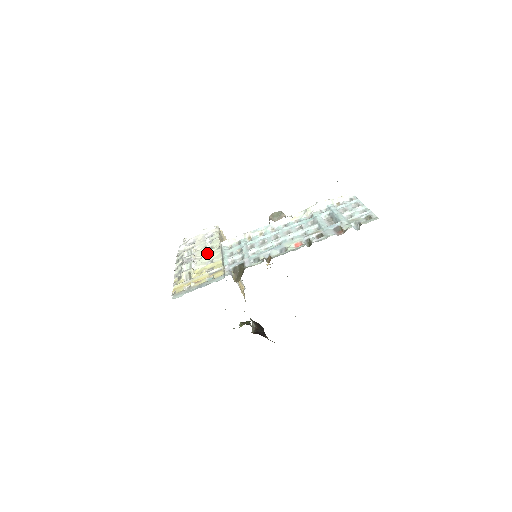
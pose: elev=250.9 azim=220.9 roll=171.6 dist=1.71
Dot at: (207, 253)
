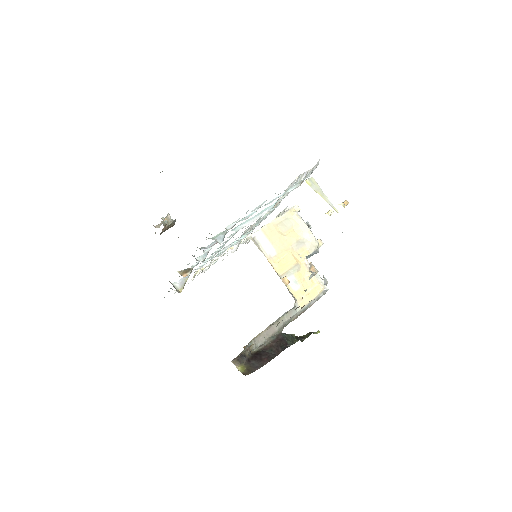
Dot at: occluded
